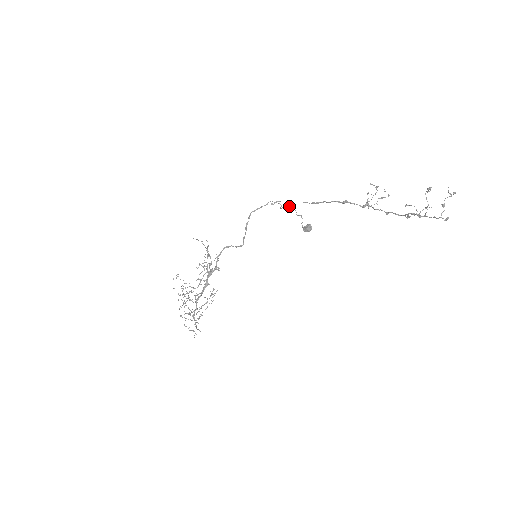
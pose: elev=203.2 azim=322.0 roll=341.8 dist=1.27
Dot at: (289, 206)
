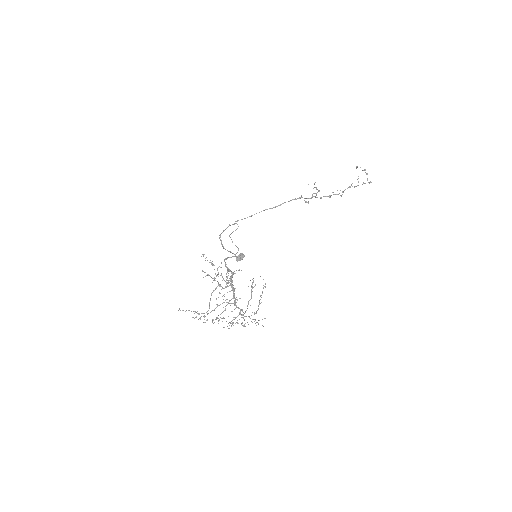
Dot at: (229, 236)
